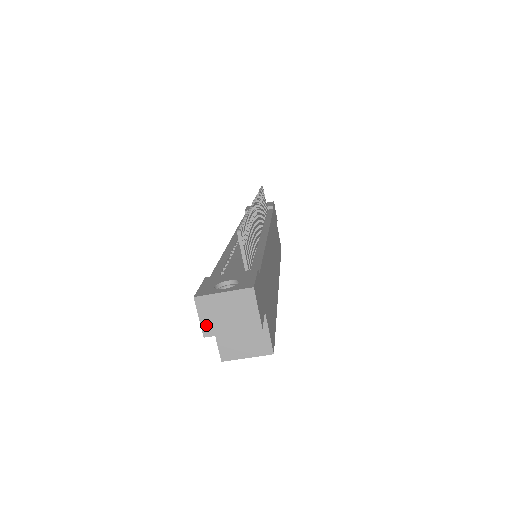
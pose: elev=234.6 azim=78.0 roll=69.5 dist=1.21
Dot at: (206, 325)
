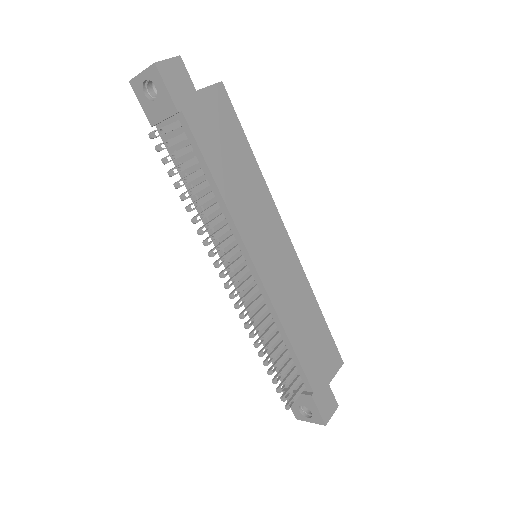
Dot at: occluded
